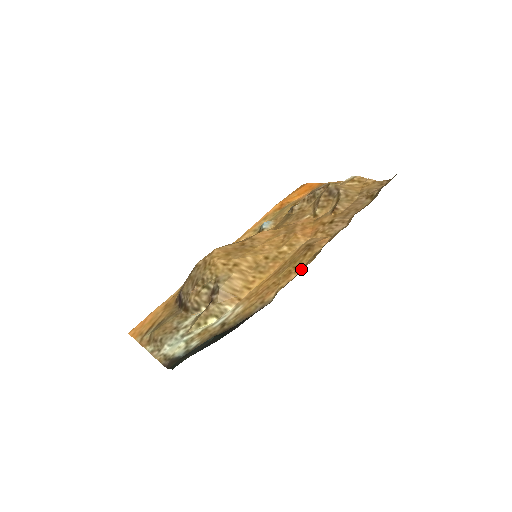
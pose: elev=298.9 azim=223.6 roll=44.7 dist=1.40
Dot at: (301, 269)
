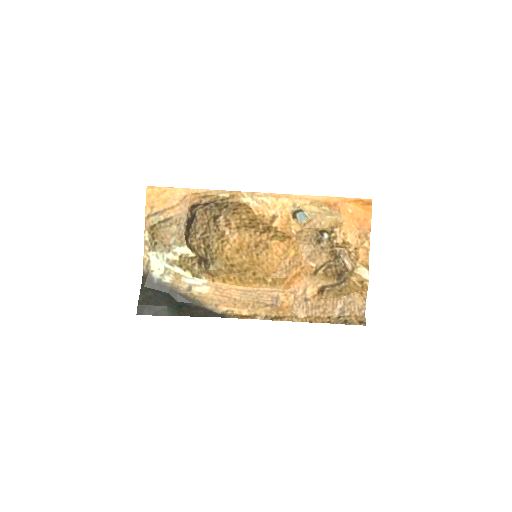
Dot at: (252, 315)
